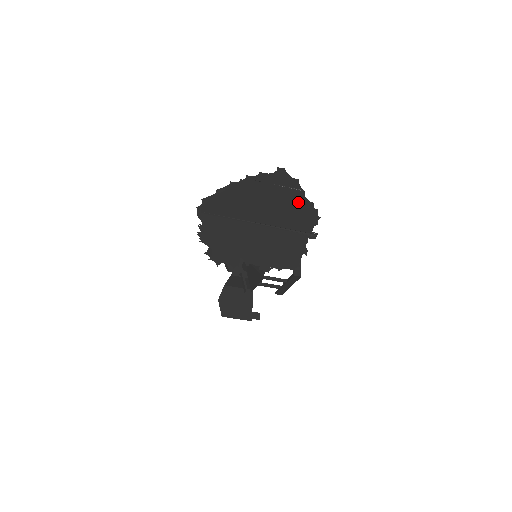
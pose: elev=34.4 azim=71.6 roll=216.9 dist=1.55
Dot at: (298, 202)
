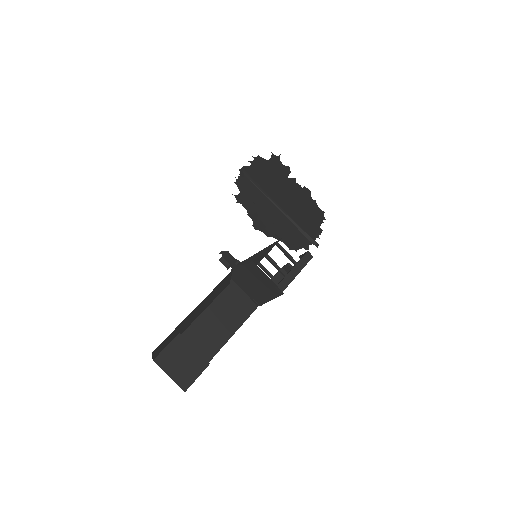
Dot at: occluded
